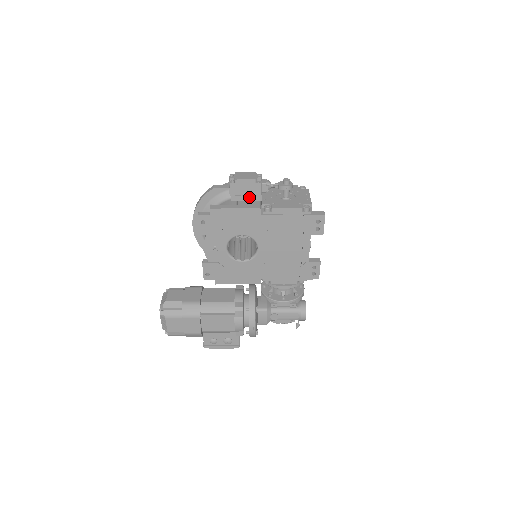
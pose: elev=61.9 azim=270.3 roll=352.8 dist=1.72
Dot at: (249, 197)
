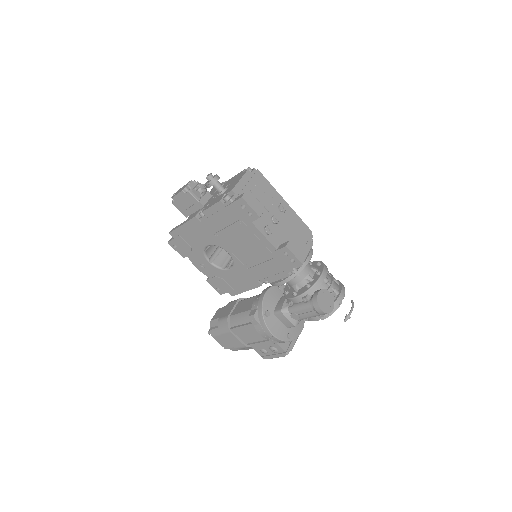
Dot at: (193, 208)
